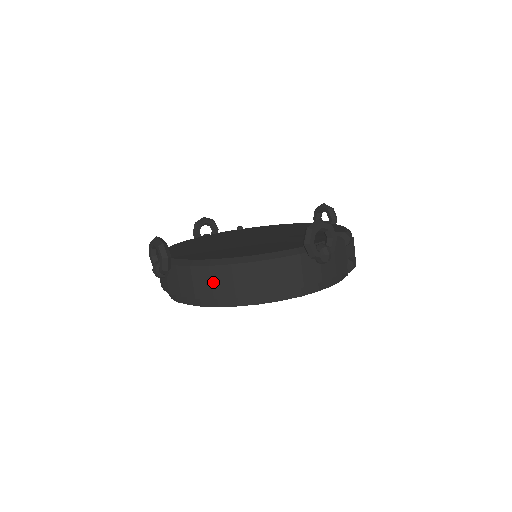
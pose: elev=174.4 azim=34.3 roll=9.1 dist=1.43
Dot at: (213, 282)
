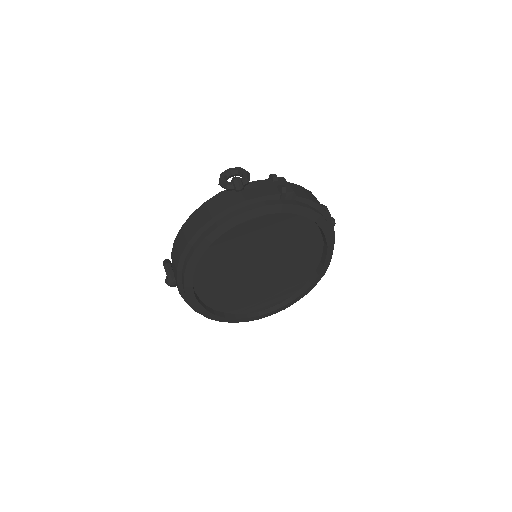
Dot at: (178, 247)
